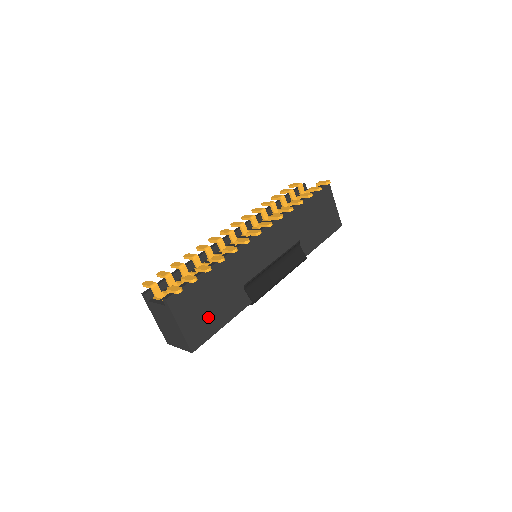
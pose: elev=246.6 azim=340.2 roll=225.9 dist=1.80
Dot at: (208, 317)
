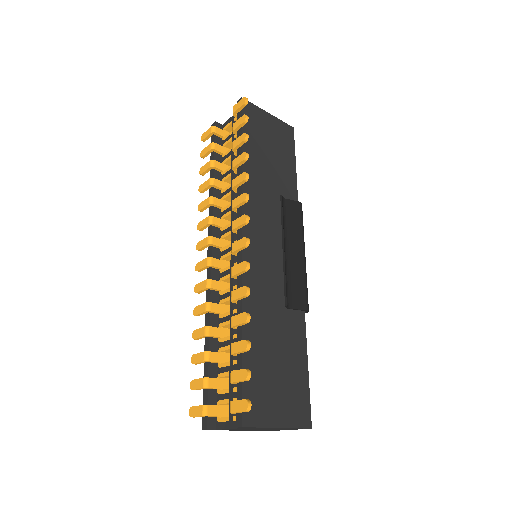
Dot at: (289, 380)
